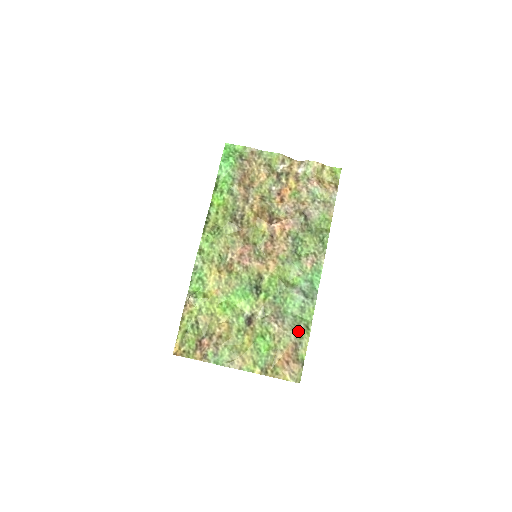
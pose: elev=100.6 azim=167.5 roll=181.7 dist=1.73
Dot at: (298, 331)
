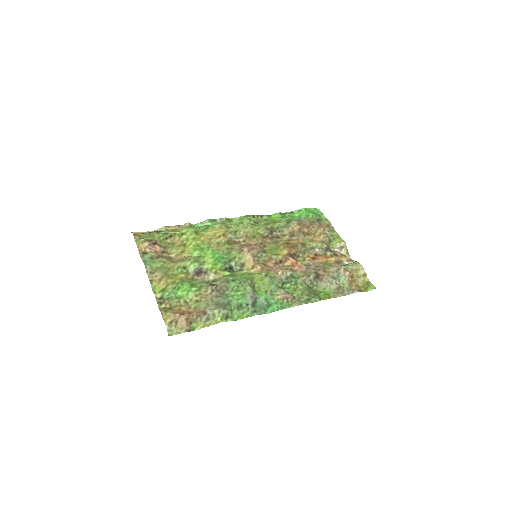
Dot at: (218, 308)
